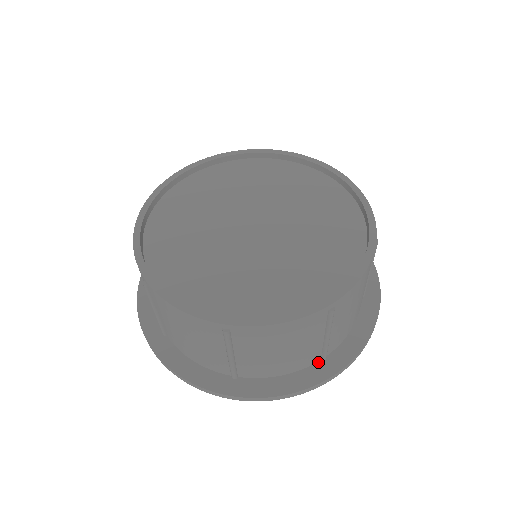
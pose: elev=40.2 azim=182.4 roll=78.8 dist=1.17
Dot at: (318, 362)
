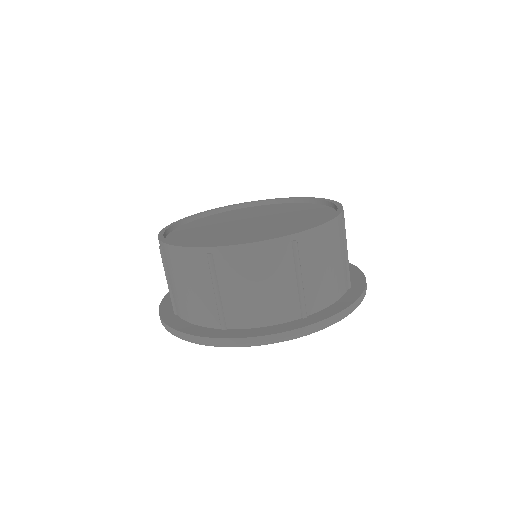
Dot at: (299, 319)
